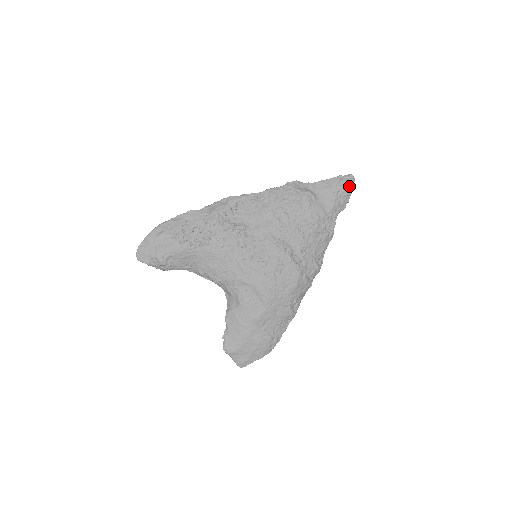
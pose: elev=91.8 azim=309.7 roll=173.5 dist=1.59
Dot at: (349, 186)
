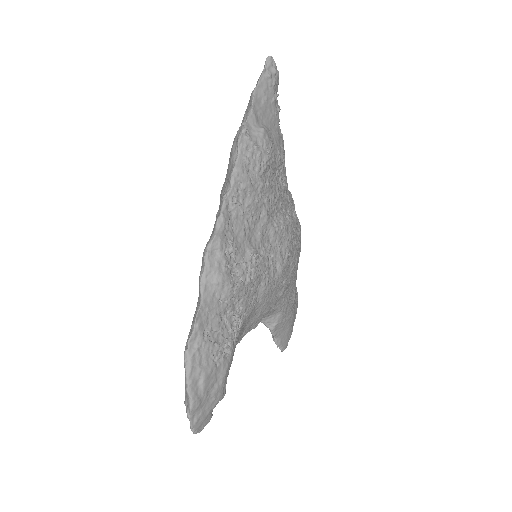
Dot at: (277, 76)
